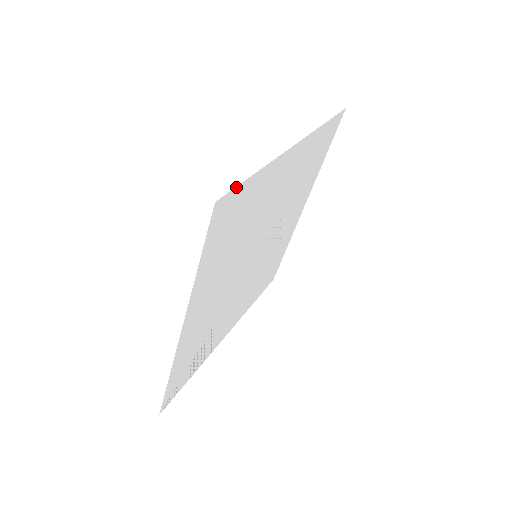
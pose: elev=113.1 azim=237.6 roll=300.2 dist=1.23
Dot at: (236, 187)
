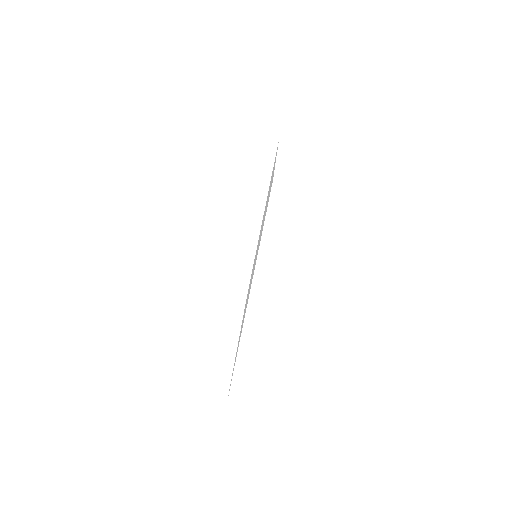
Dot at: (230, 385)
